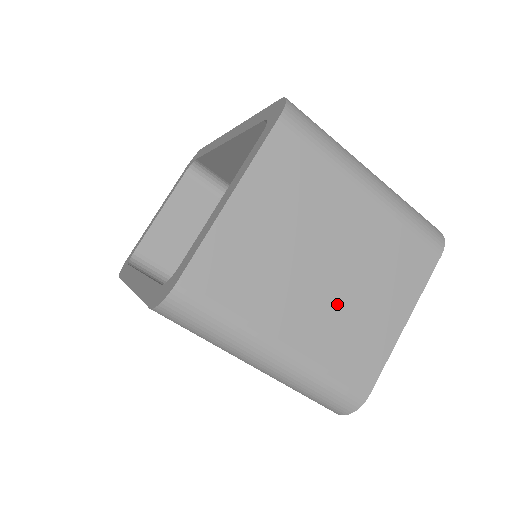
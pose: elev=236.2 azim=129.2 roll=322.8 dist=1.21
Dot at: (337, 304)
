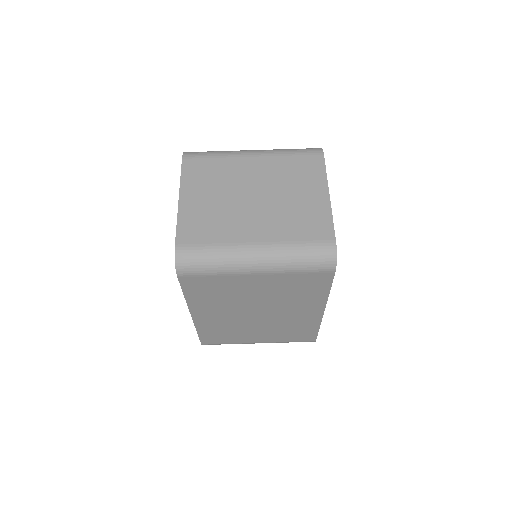
Dot at: (275, 209)
